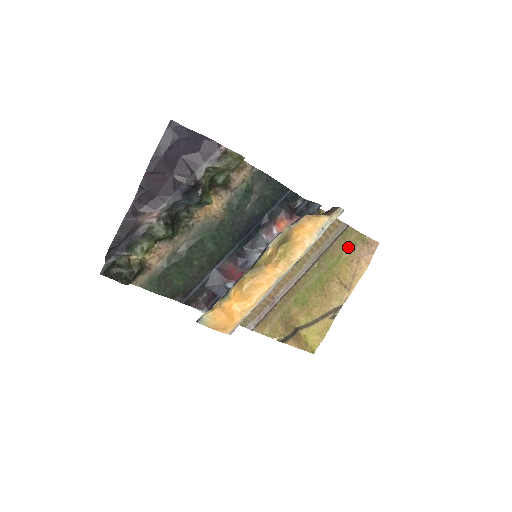
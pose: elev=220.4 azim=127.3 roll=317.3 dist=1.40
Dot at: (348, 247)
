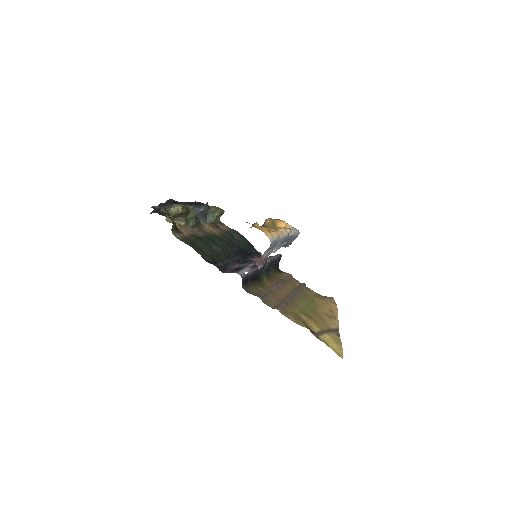
Dot at: (314, 296)
